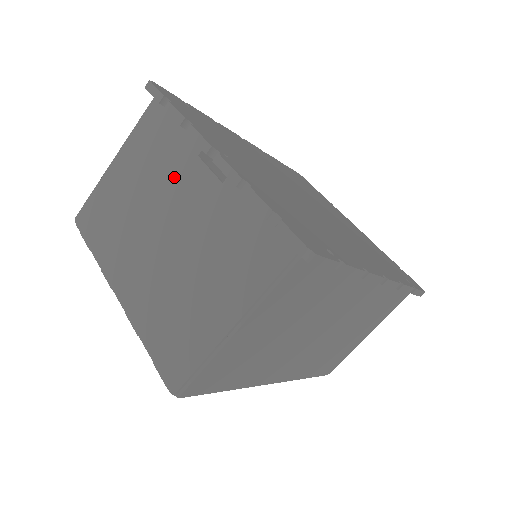
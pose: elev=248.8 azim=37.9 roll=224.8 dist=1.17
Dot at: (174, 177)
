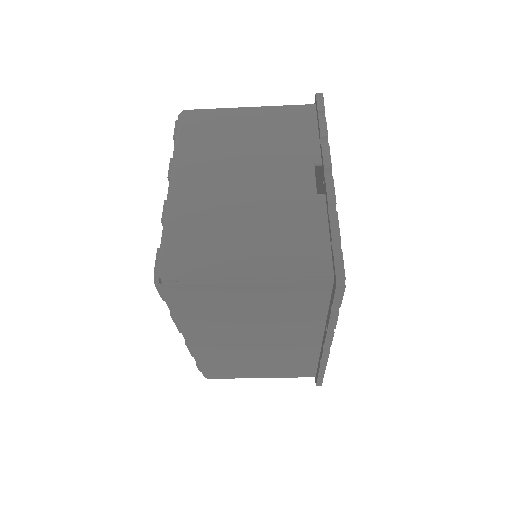
Dot at: (286, 159)
